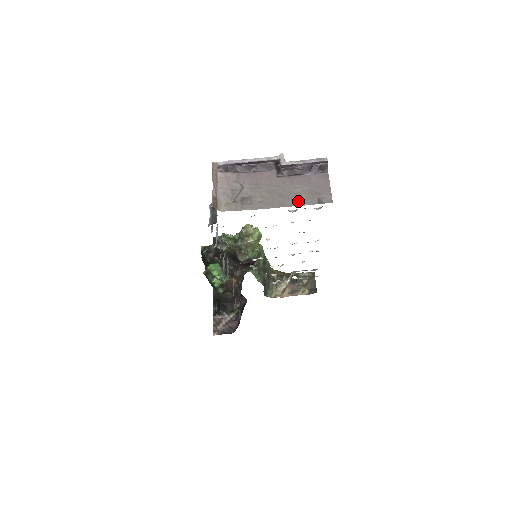
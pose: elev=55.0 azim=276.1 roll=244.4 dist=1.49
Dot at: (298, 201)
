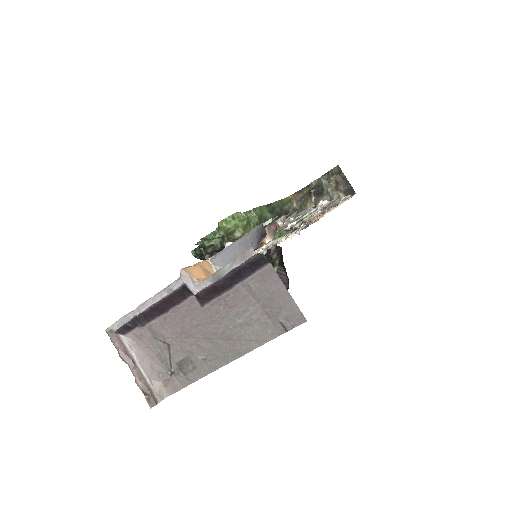
Dot at: (254, 338)
